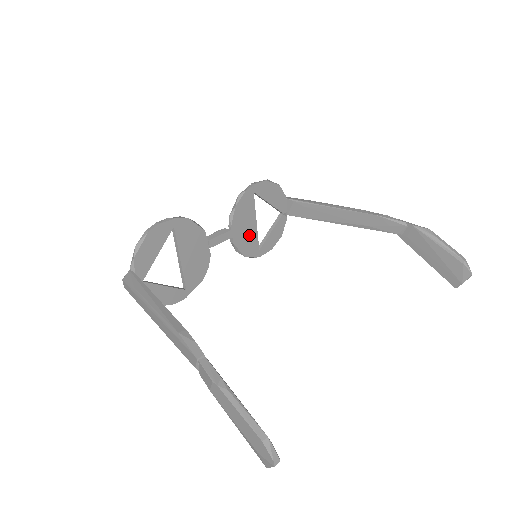
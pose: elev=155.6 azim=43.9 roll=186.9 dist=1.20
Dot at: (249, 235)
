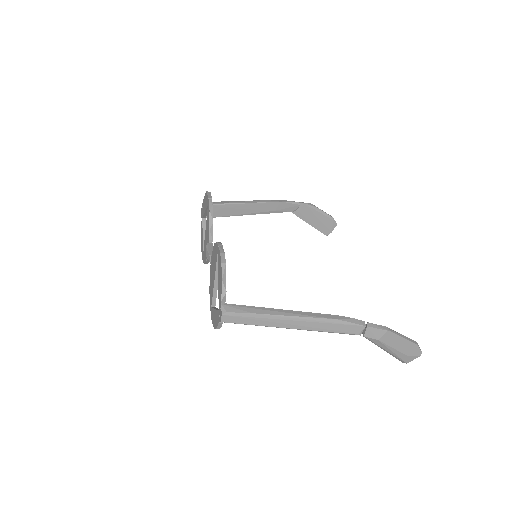
Dot at: occluded
